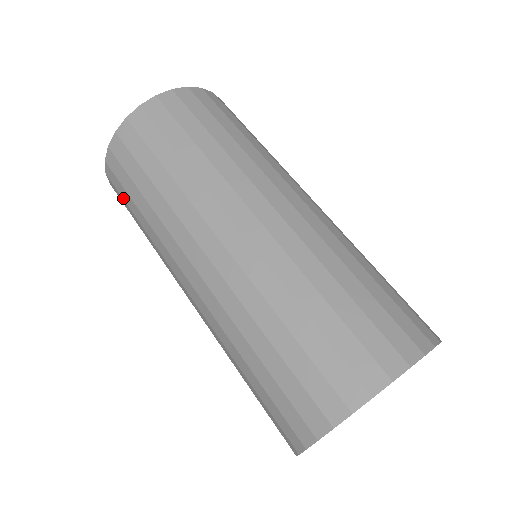
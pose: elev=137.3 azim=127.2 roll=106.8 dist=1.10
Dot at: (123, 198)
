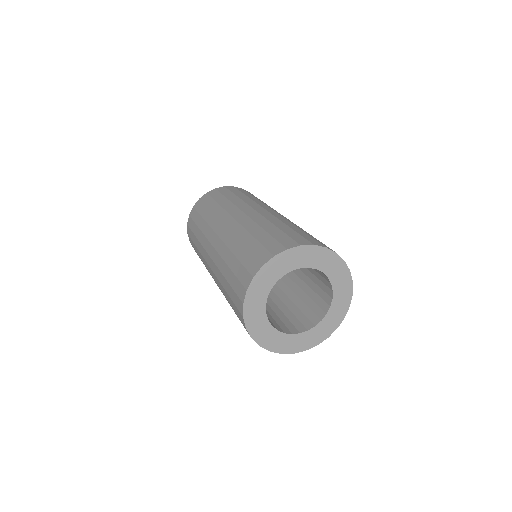
Dot at: (192, 230)
